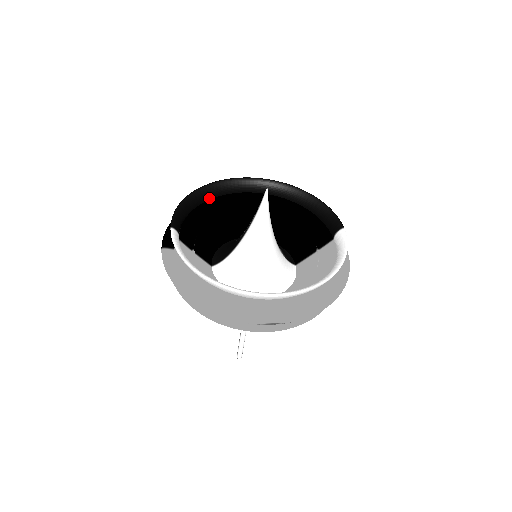
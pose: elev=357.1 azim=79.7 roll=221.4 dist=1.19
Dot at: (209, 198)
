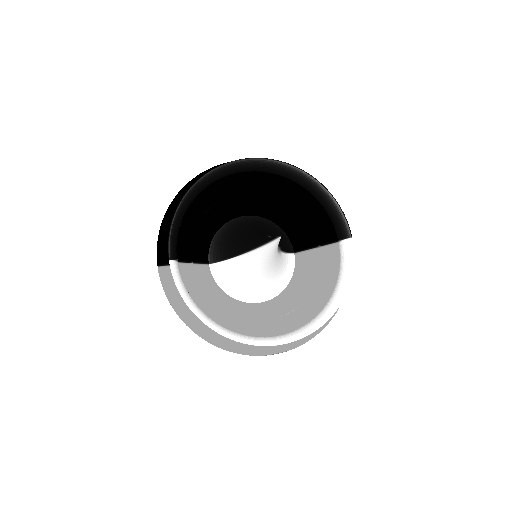
Dot at: (203, 189)
